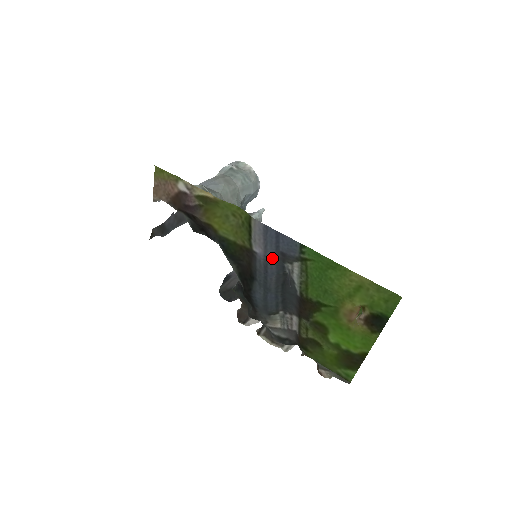
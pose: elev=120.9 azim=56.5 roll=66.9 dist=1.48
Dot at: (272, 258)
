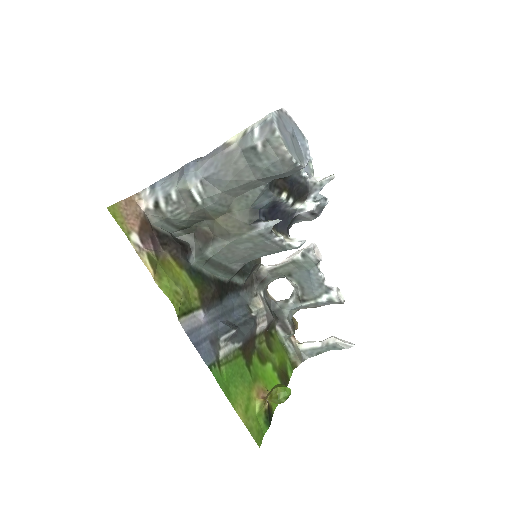
Dot at: (212, 329)
